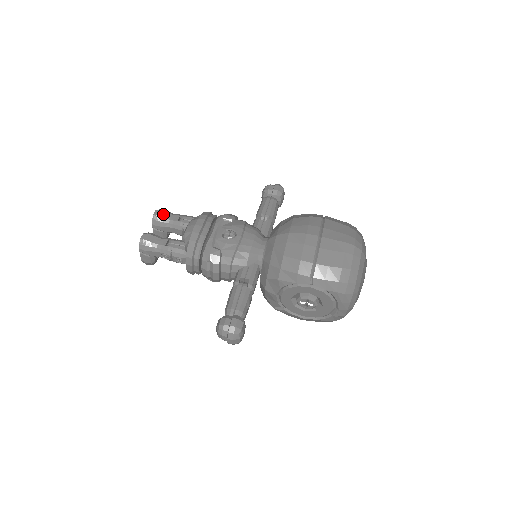
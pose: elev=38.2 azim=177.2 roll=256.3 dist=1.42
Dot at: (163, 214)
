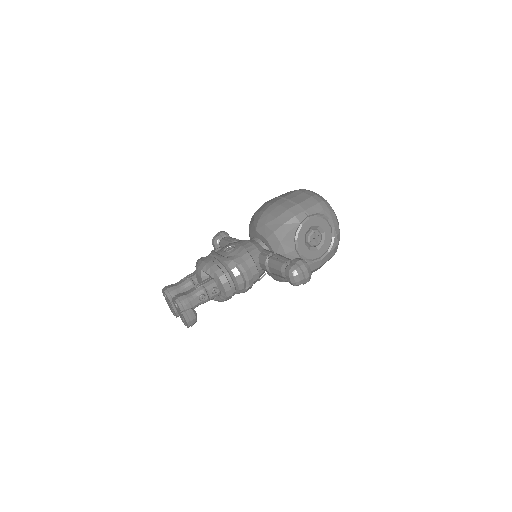
Dot at: (170, 286)
